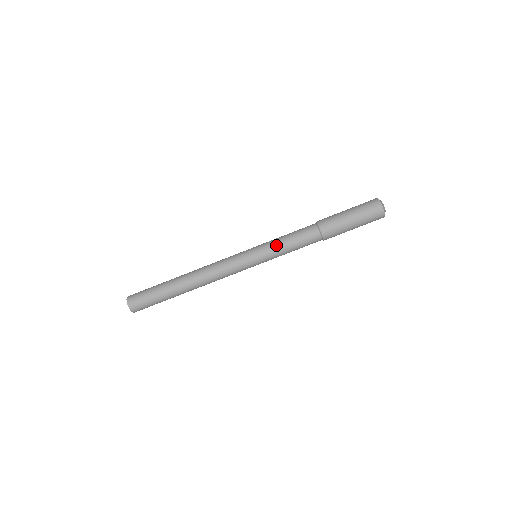
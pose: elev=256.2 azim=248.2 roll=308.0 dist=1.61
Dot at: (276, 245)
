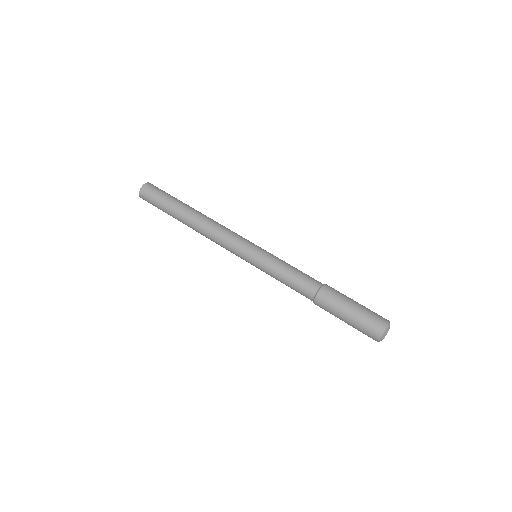
Dot at: (276, 265)
